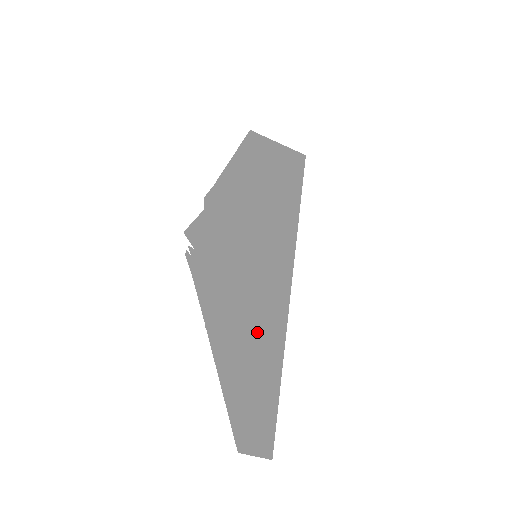
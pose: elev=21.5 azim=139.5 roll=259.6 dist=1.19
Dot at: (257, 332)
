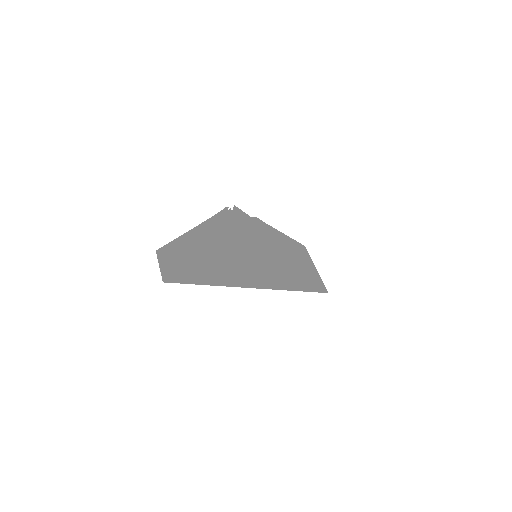
Dot at: (222, 261)
